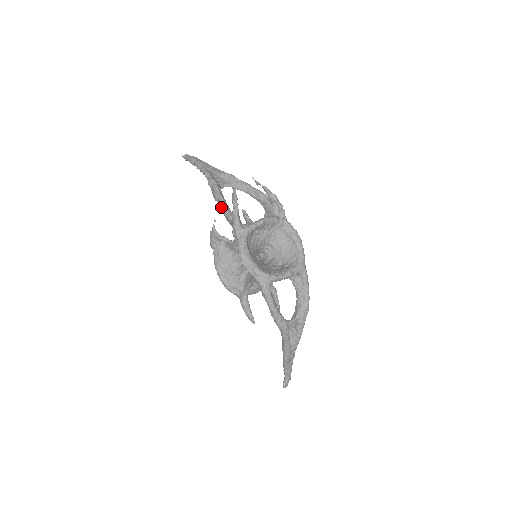
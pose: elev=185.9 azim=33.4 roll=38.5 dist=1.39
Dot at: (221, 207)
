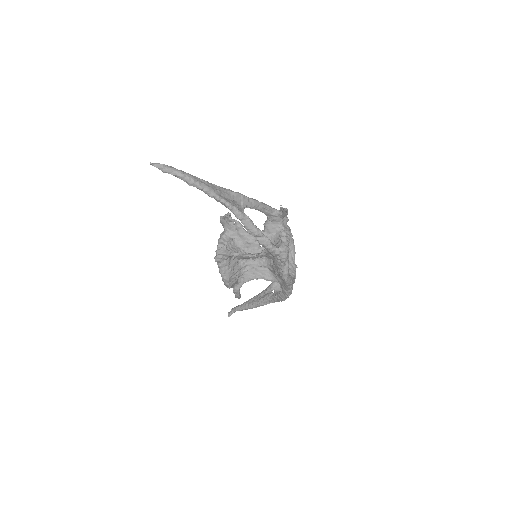
Dot at: (266, 244)
